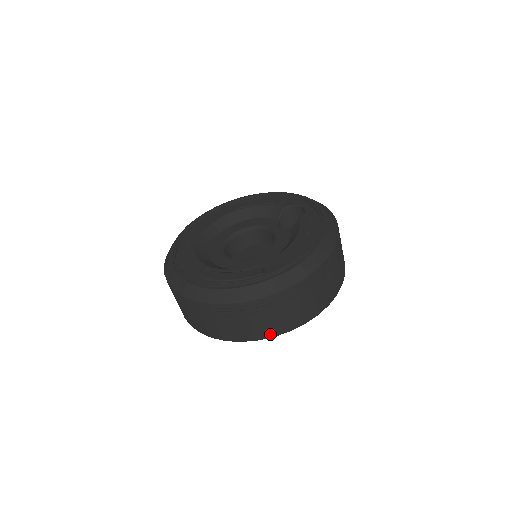
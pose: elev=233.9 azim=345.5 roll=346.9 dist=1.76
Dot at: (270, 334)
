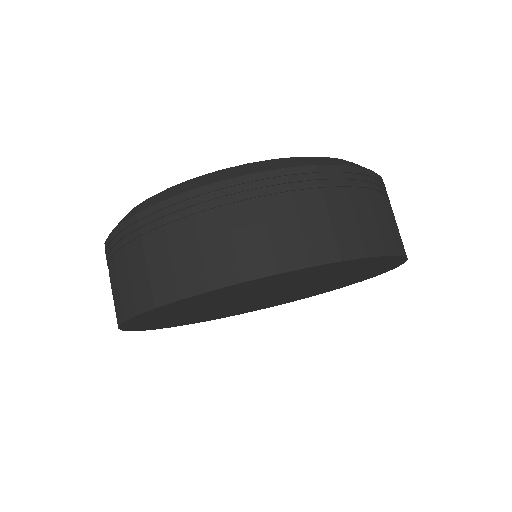
Dot at: (382, 247)
